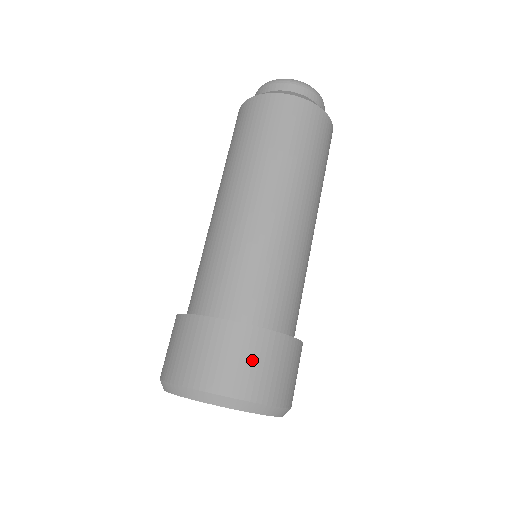
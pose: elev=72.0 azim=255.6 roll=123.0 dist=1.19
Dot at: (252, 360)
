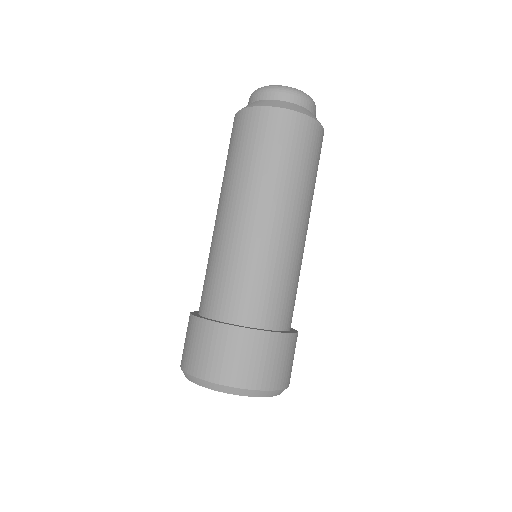
Dot at: (245, 356)
